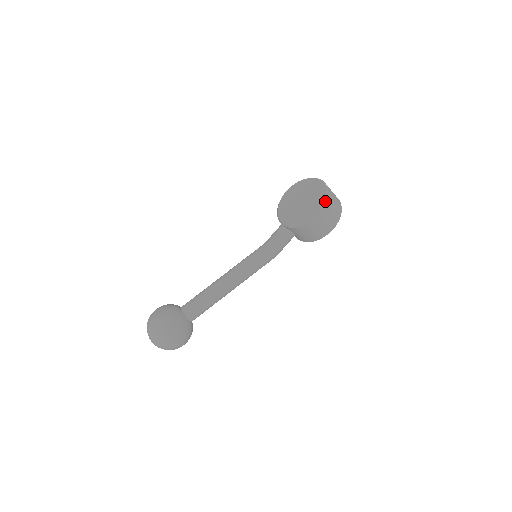
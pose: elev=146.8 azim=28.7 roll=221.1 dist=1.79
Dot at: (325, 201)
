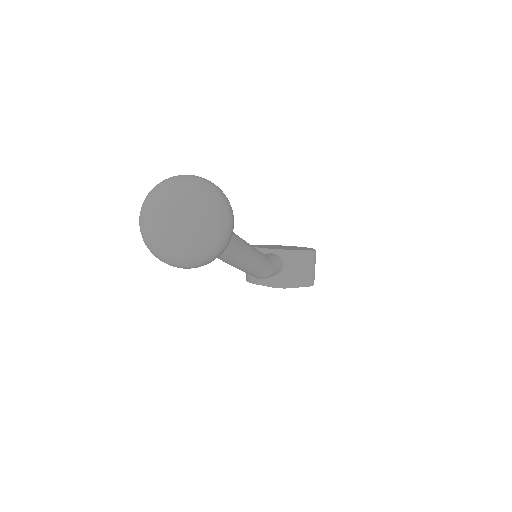
Dot at: occluded
